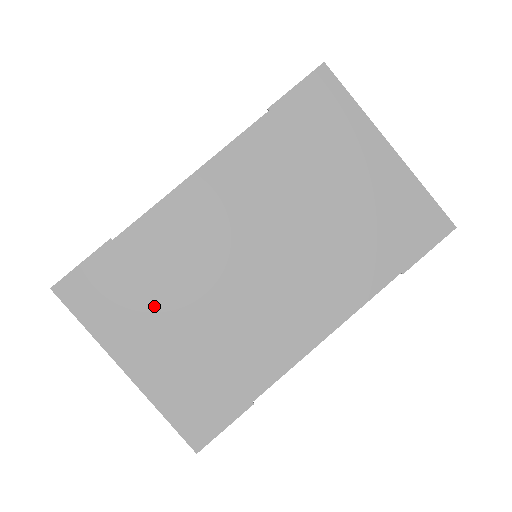
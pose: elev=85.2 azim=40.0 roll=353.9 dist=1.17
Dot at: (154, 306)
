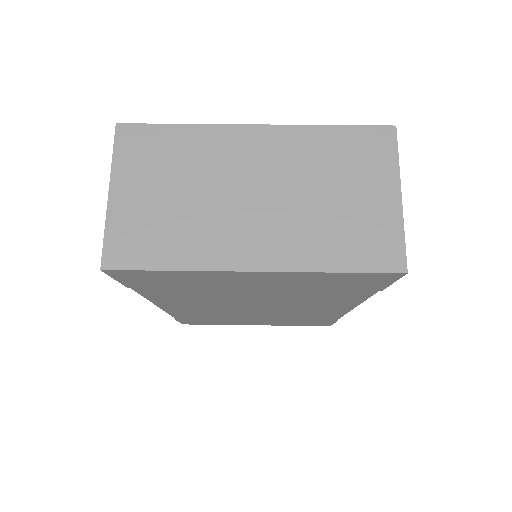
Dot at: occluded
